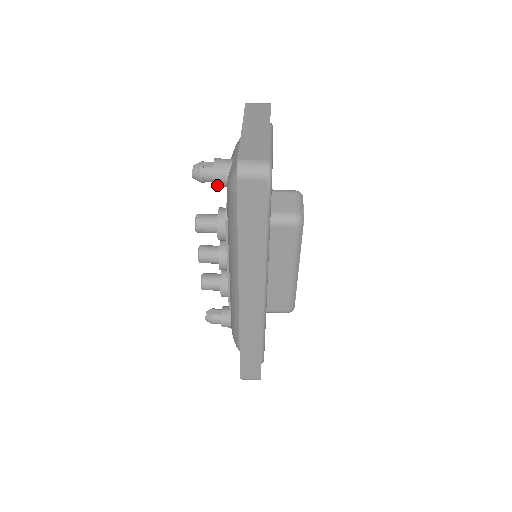
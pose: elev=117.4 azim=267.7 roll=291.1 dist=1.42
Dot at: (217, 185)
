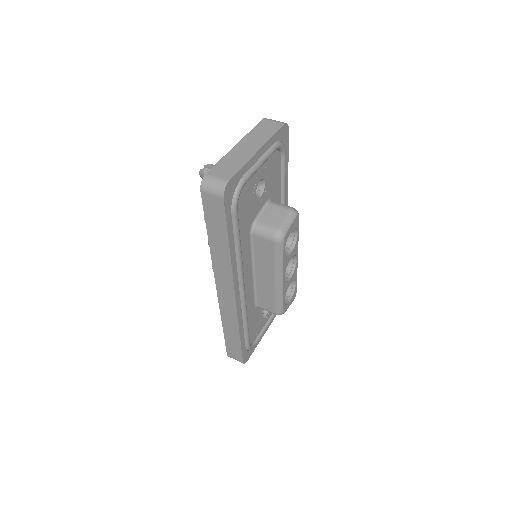
Dot at: occluded
